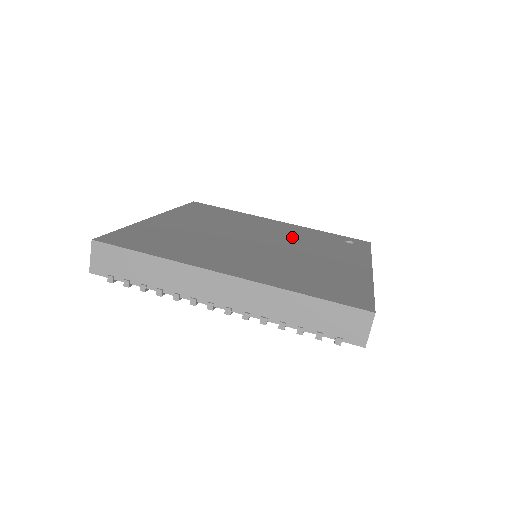
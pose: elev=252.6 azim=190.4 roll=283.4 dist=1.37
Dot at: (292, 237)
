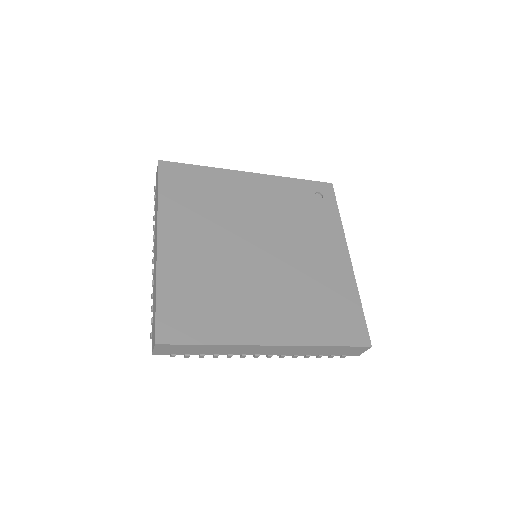
Dot at: (277, 217)
